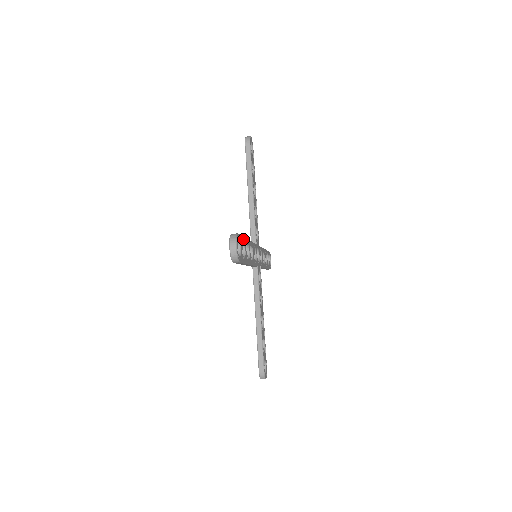
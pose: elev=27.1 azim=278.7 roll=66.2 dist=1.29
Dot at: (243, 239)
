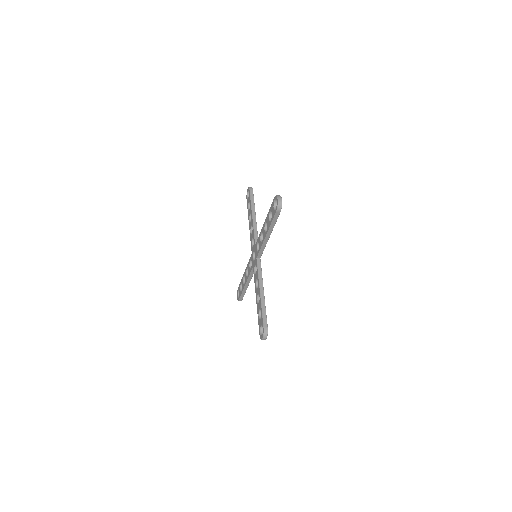
Dot at: occluded
